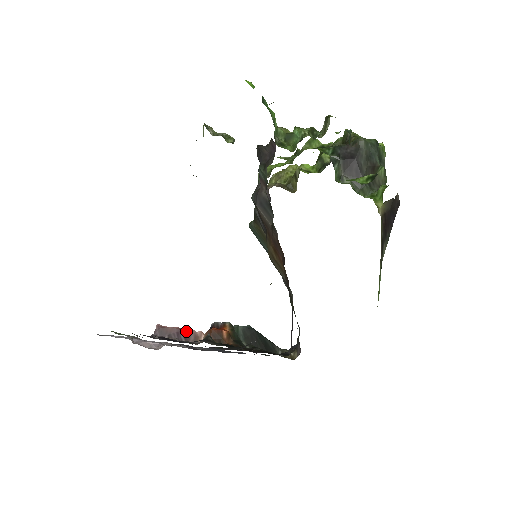
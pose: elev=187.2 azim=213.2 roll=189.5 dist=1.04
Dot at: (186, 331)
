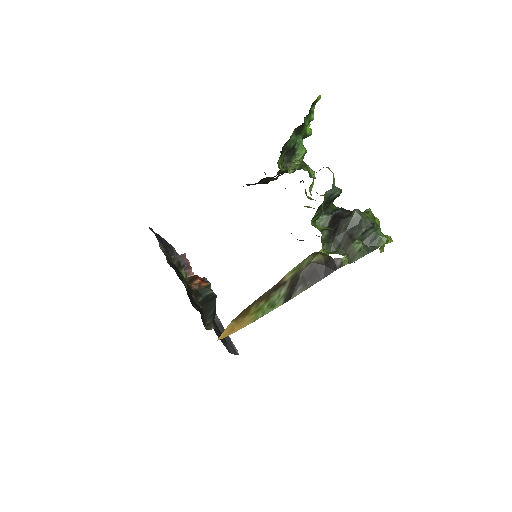
Dot at: (189, 266)
